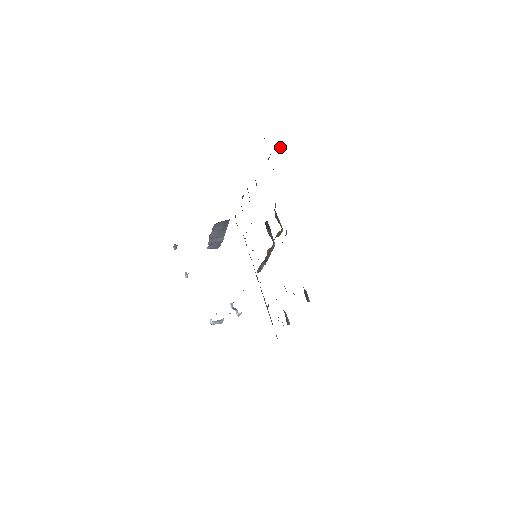
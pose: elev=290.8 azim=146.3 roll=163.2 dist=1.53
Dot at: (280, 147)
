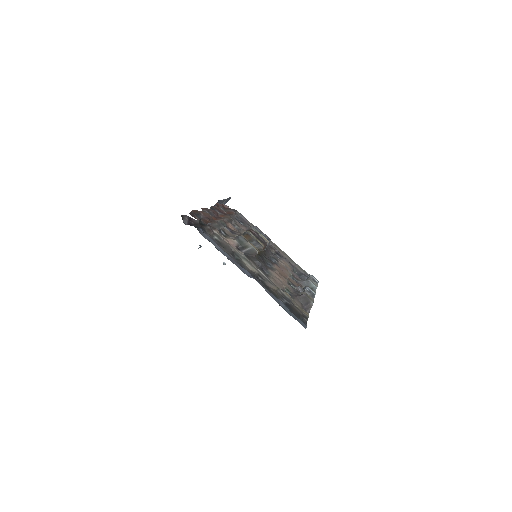
Dot at: (199, 228)
